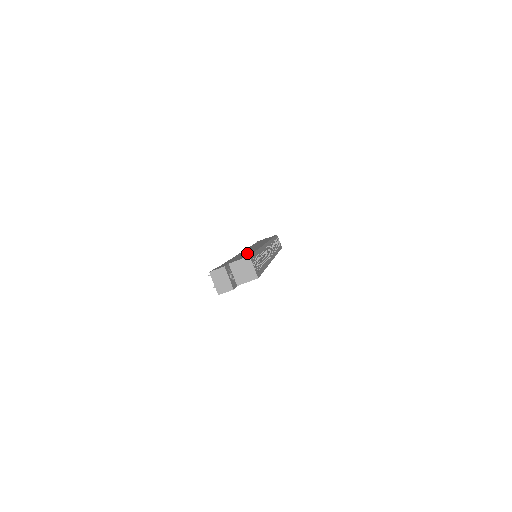
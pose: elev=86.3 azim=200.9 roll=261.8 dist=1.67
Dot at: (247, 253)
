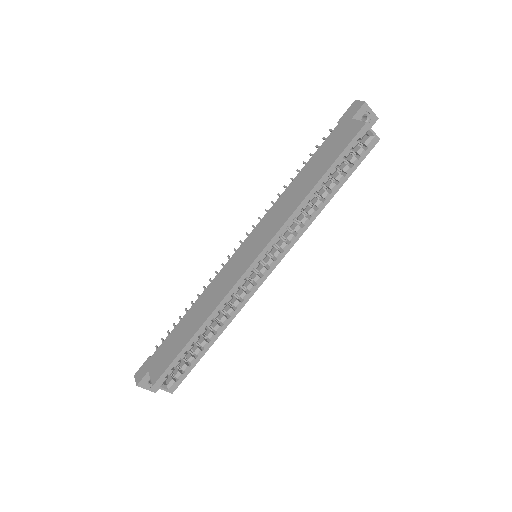
Dot at: (186, 333)
